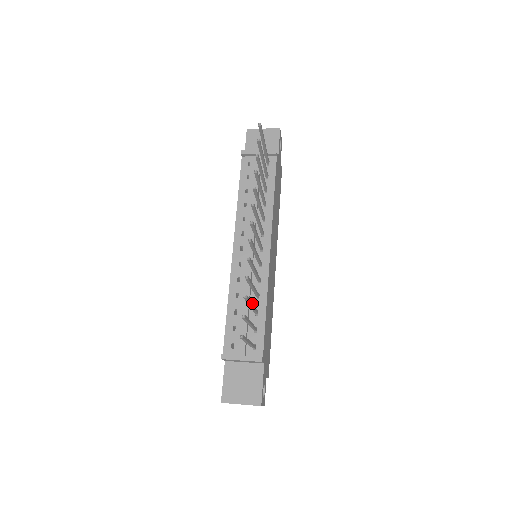
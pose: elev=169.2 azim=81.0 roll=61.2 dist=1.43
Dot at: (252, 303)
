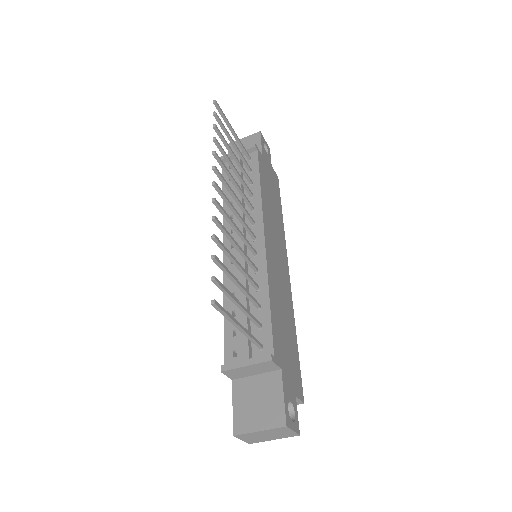
Dot at: (237, 279)
